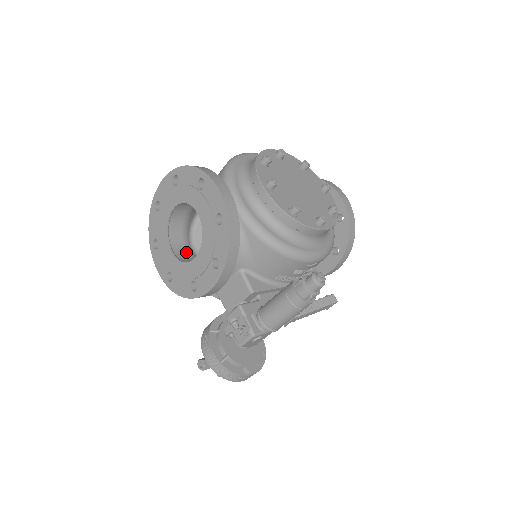
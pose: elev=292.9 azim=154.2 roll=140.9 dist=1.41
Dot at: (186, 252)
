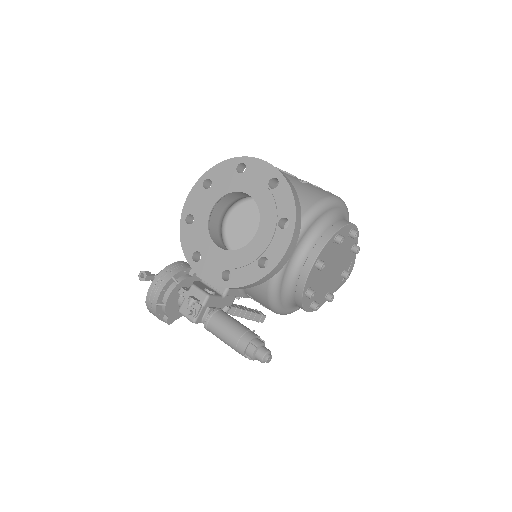
Dot at: (219, 217)
